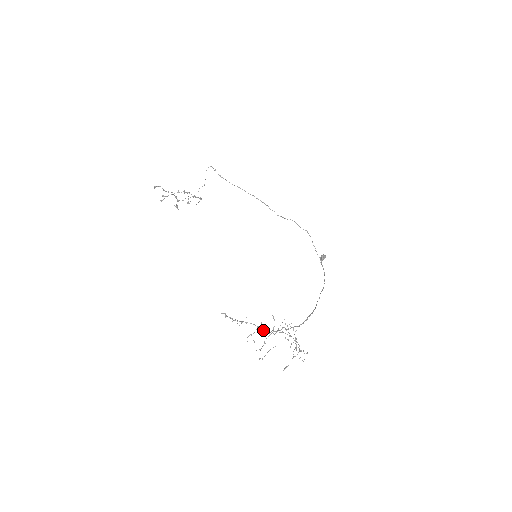
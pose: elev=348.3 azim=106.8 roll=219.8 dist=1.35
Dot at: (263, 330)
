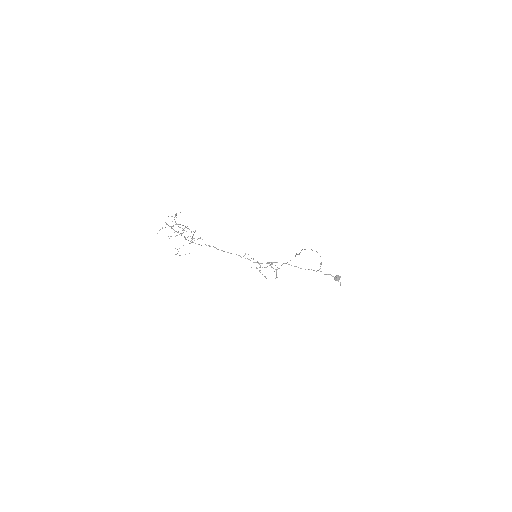
Dot at: (185, 238)
